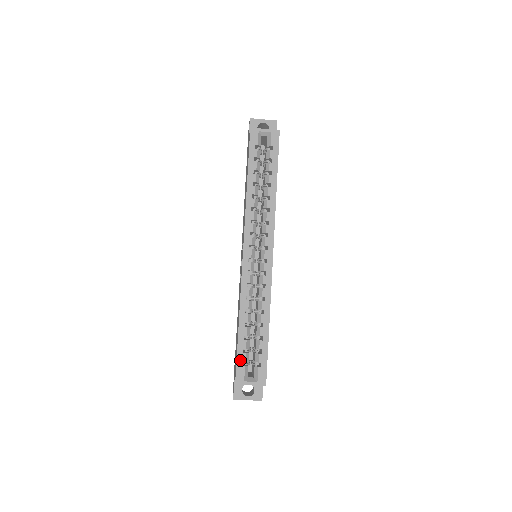
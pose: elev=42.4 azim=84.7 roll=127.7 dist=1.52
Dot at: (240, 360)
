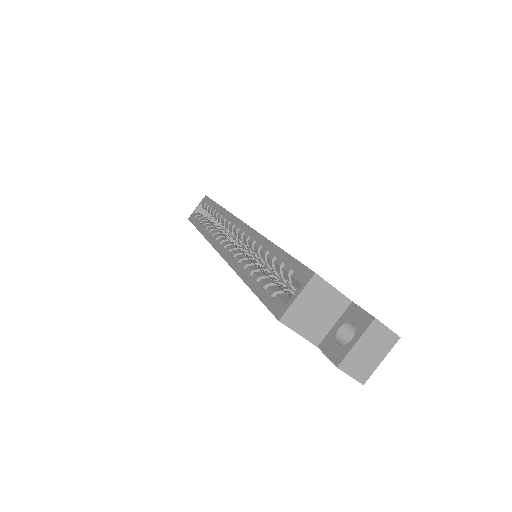
Dot at: (267, 299)
